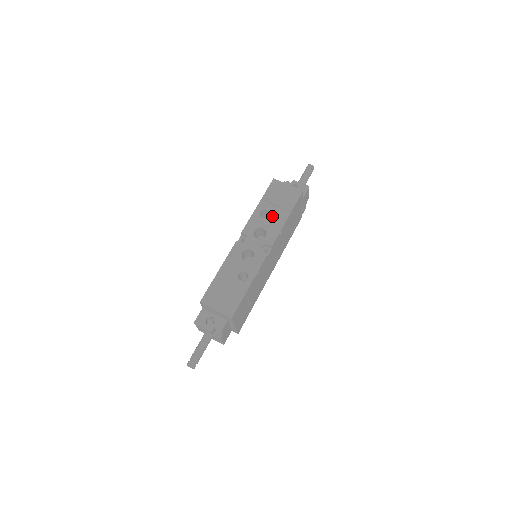
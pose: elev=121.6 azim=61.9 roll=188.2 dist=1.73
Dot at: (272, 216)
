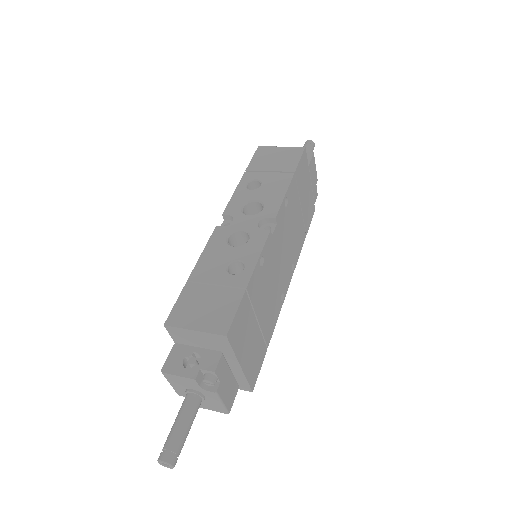
Dot at: (266, 184)
